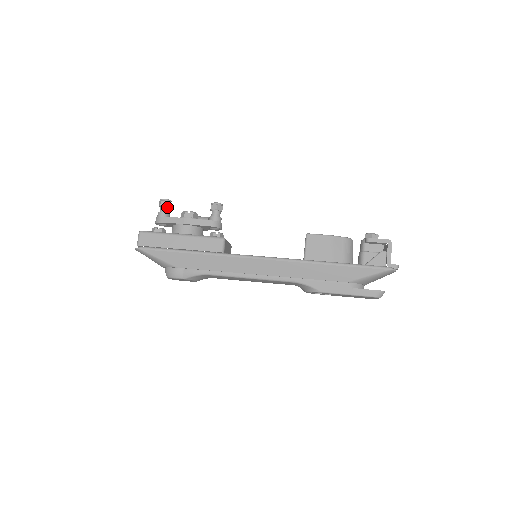
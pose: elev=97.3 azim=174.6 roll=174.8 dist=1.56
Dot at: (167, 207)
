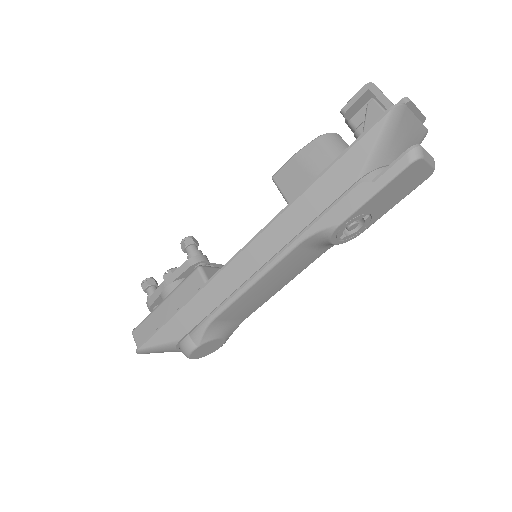
Dot at: (151, 287)
